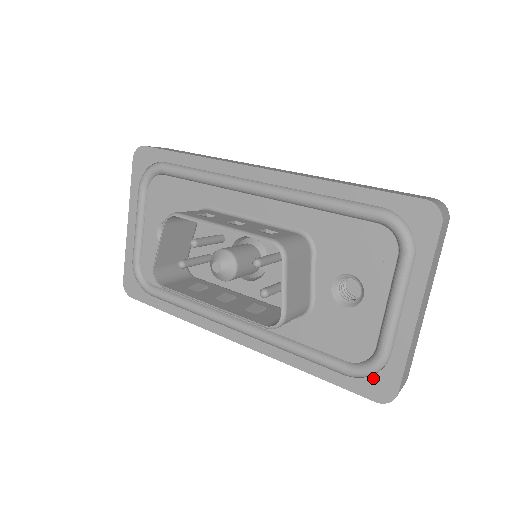
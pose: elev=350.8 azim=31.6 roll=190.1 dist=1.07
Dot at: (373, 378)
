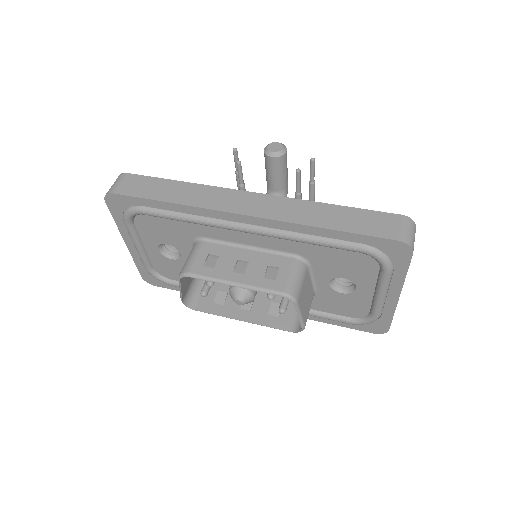
Dot at: (370, 324)
